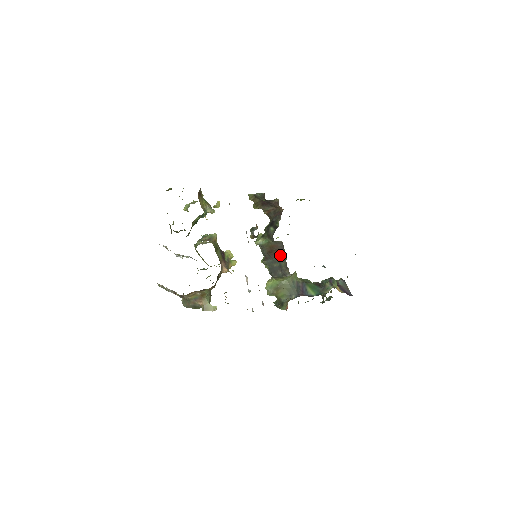
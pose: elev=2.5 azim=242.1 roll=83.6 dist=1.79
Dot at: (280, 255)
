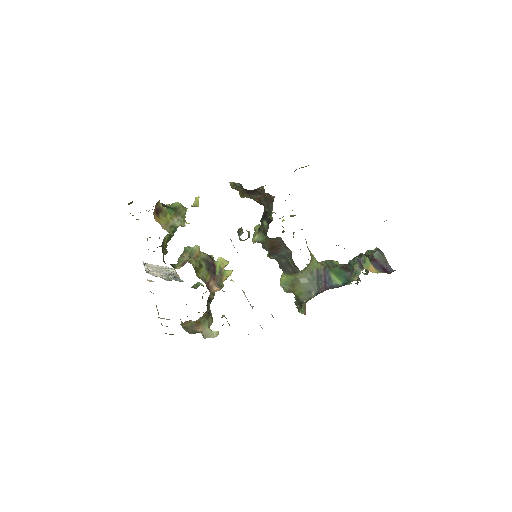
Dot at: (284, 251)
